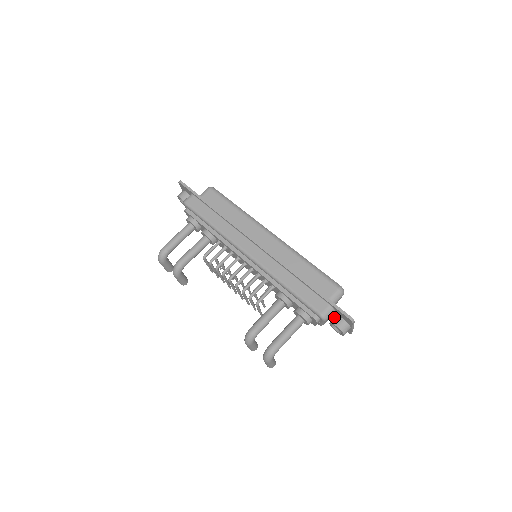
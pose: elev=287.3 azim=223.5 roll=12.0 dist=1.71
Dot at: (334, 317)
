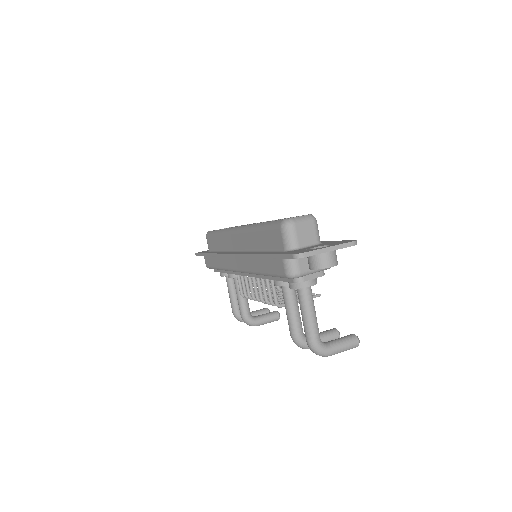
Dot at: occluded
